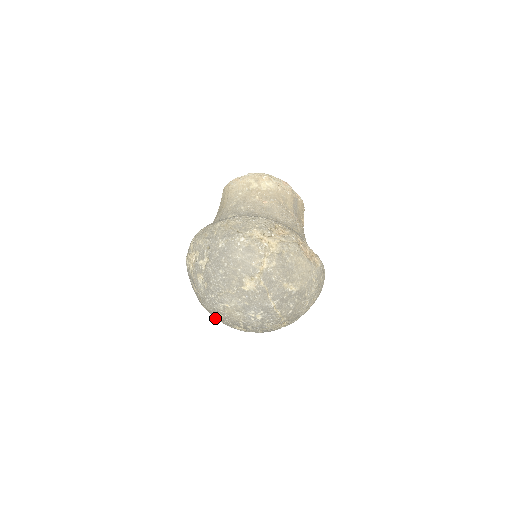
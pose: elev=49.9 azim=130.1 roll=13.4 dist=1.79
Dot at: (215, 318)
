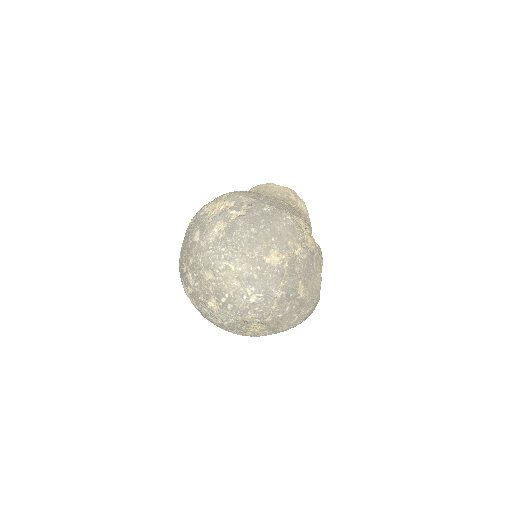
Dot at: (191, 280)
